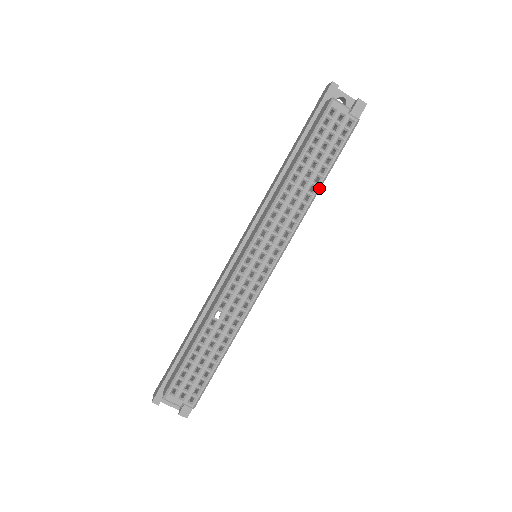
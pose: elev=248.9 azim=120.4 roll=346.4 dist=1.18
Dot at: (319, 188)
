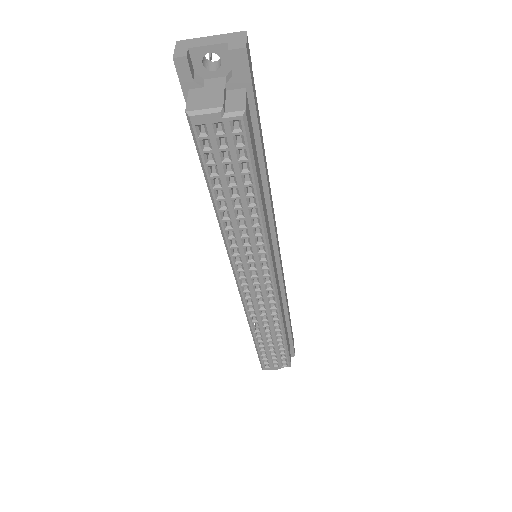
Dot at: (260, 207)
